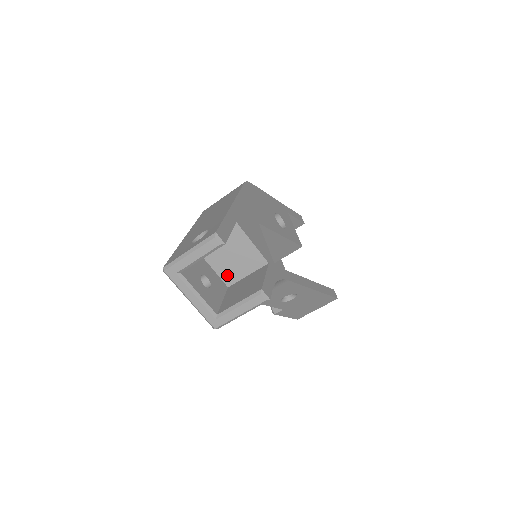
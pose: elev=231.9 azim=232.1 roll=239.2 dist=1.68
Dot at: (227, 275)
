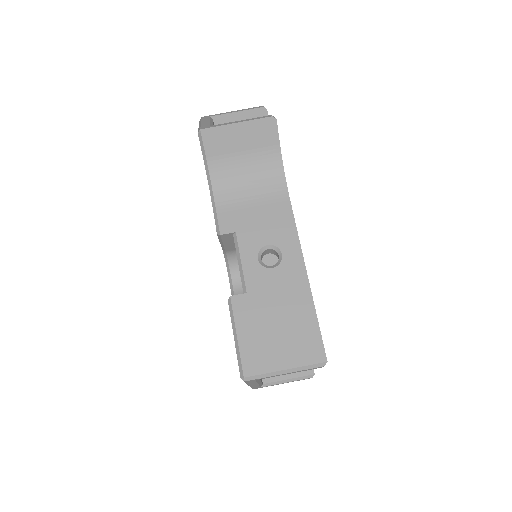
Dot at: occluded
